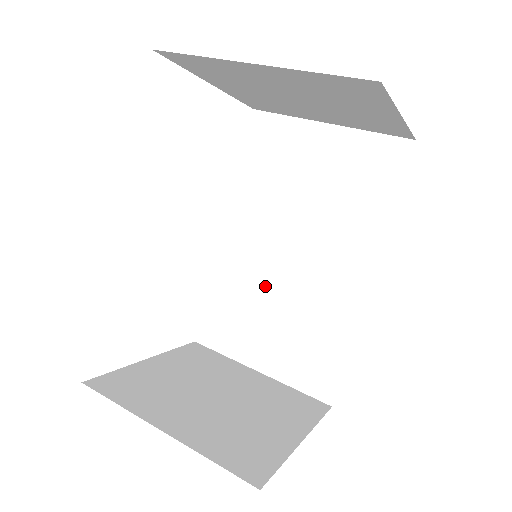
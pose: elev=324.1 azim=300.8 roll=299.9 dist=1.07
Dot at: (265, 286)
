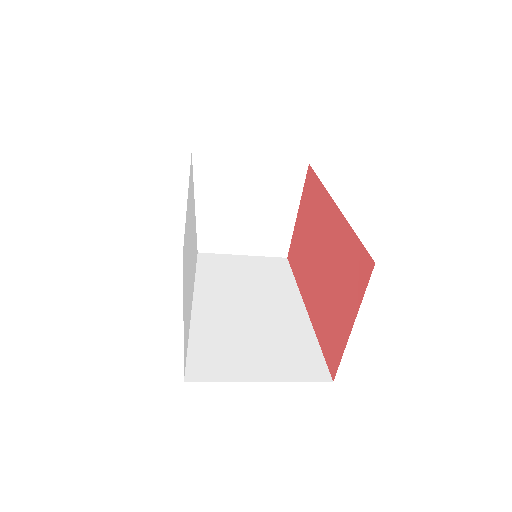
Dot at: (236, 327)
